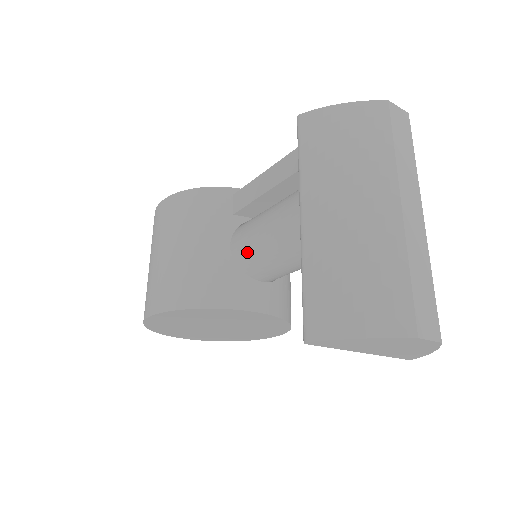
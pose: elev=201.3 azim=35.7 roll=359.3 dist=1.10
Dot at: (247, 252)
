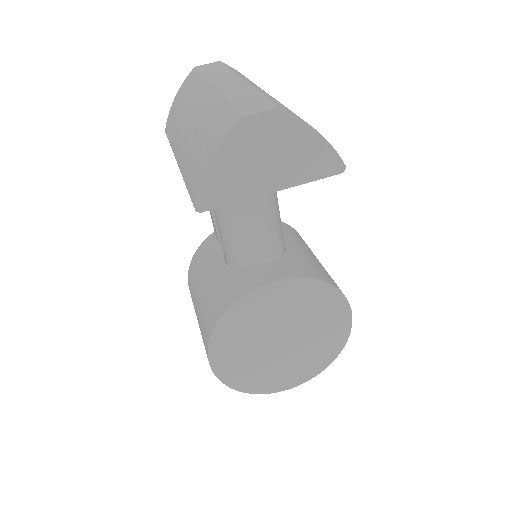
Dot at: (227, 249)
